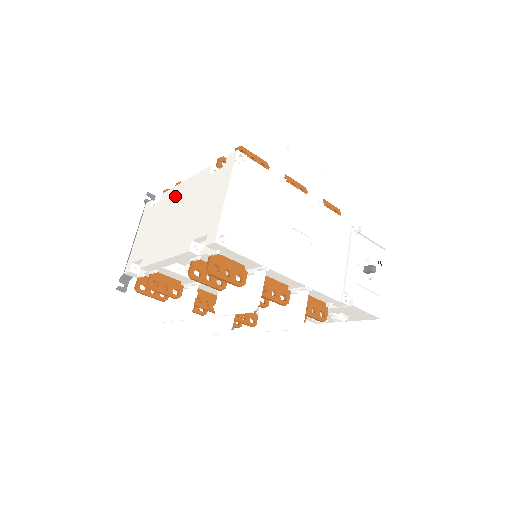
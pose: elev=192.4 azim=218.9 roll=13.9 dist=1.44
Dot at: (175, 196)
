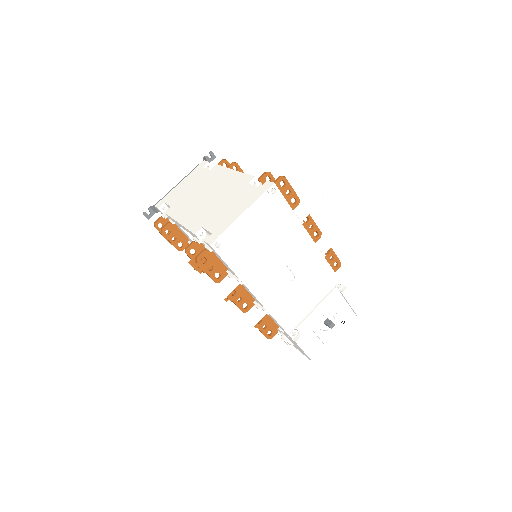
Dot at: (220, 176)
